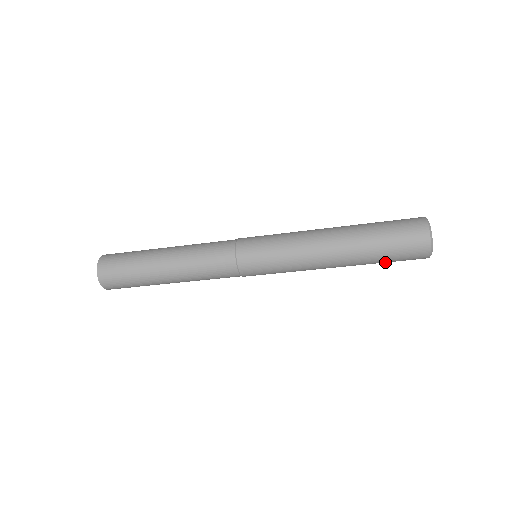
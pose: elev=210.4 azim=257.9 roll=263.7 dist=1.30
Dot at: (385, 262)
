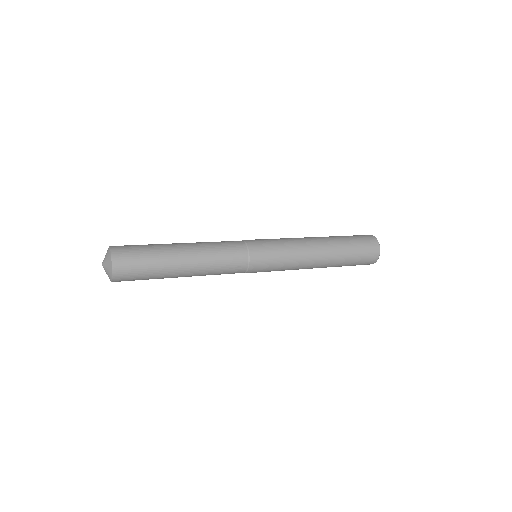
Dot at: occluded
